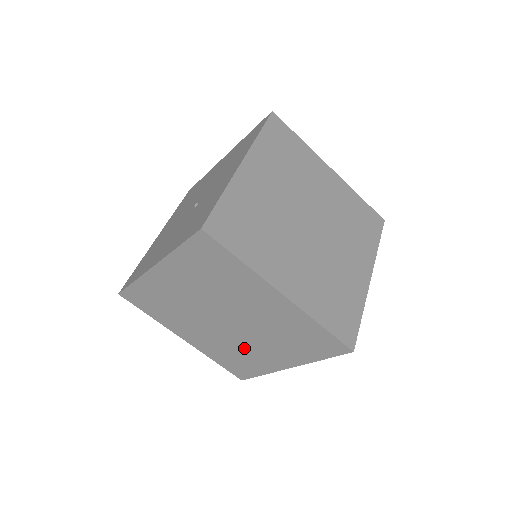
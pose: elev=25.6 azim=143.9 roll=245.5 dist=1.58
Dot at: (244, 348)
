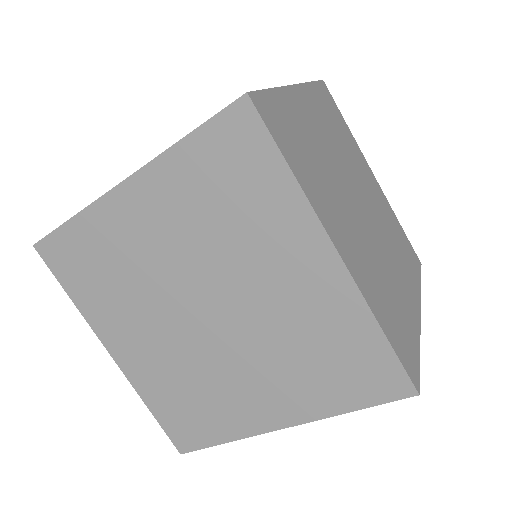
Dot at: (215, 379)
